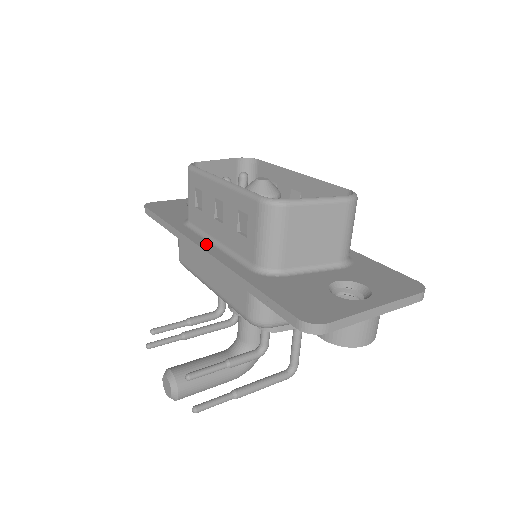
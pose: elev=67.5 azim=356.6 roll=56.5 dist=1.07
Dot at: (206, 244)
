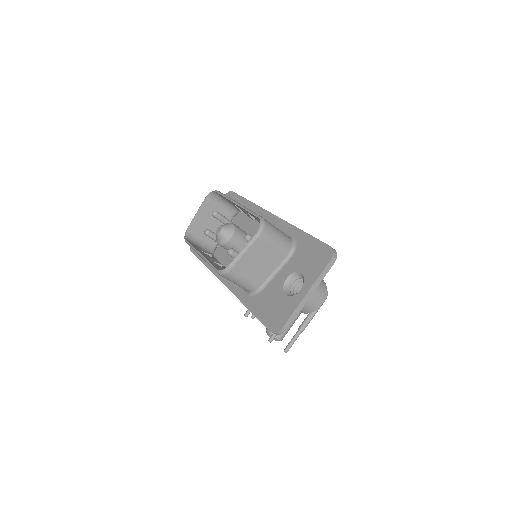
Dot at: (225, 278)
